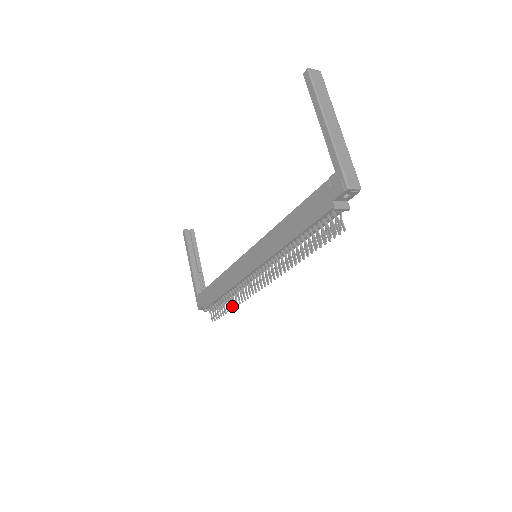
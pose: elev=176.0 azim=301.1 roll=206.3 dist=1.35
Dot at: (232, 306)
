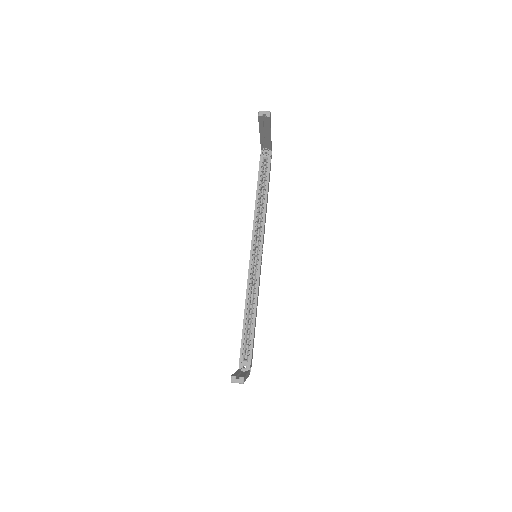
Dot at: occluded
